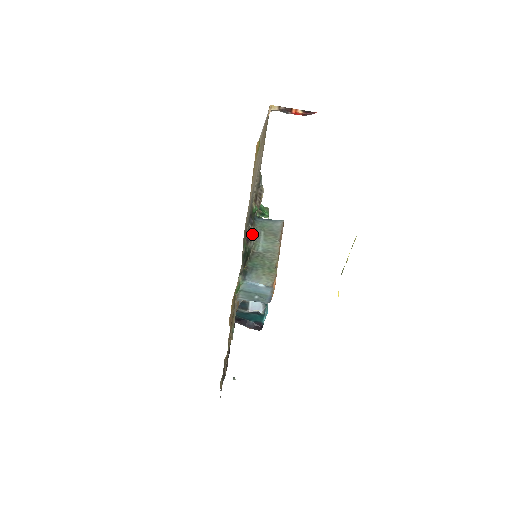
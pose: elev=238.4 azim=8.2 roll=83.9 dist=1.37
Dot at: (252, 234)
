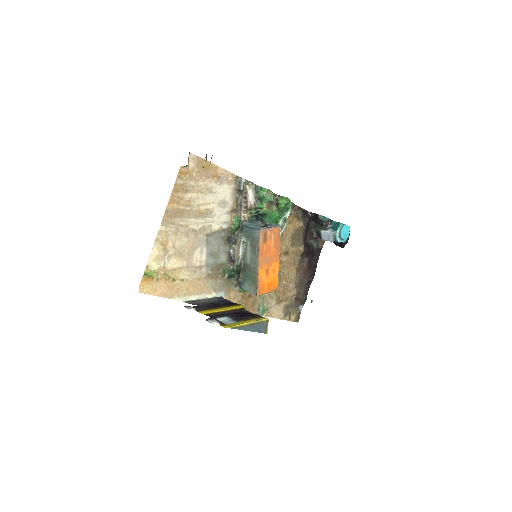
Dot at: (239, 249)
